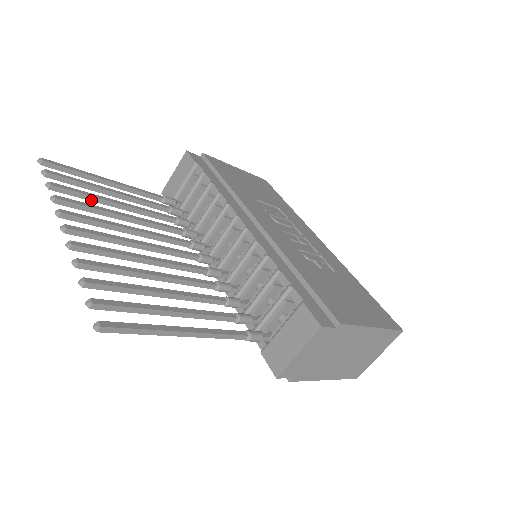
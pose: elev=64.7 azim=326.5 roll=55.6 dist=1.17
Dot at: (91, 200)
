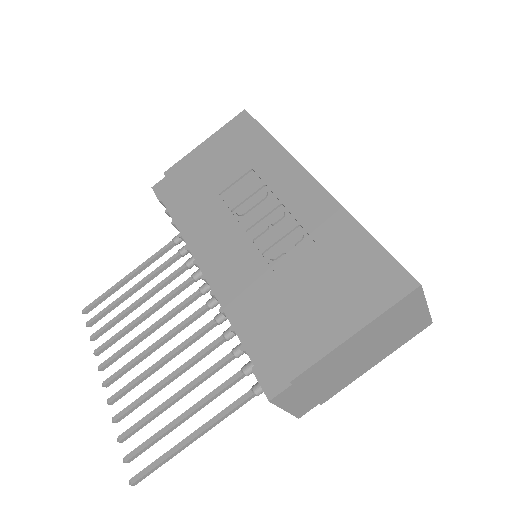
Dot at: occluded
